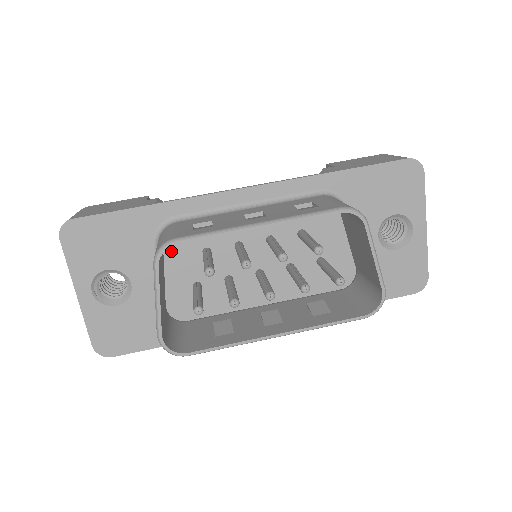
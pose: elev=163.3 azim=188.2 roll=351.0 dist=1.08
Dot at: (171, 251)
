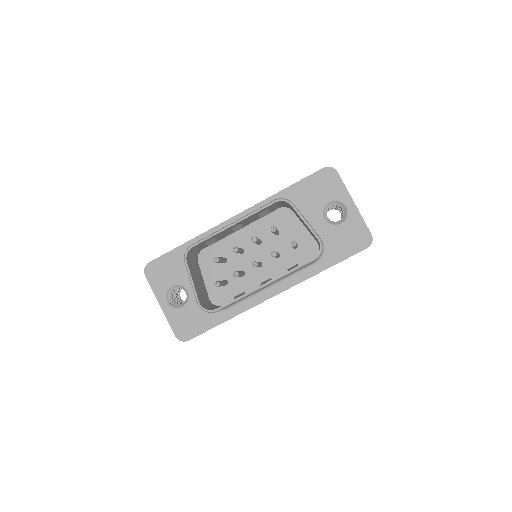
Dot at: (205, 266)
